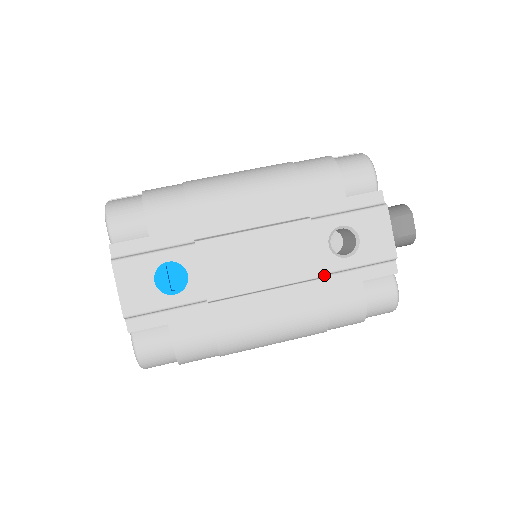
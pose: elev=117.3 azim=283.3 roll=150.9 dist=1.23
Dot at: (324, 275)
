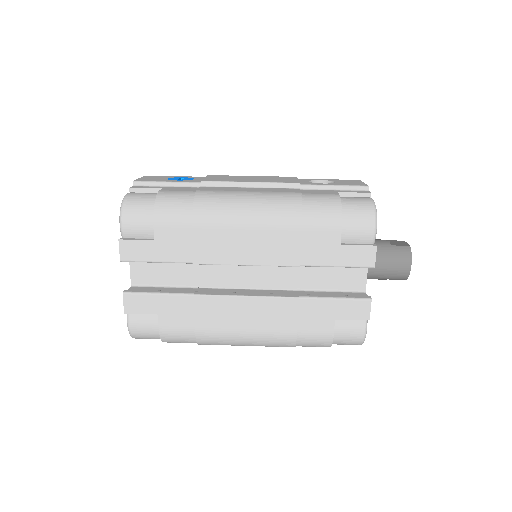
Dot at: (302, 189)
